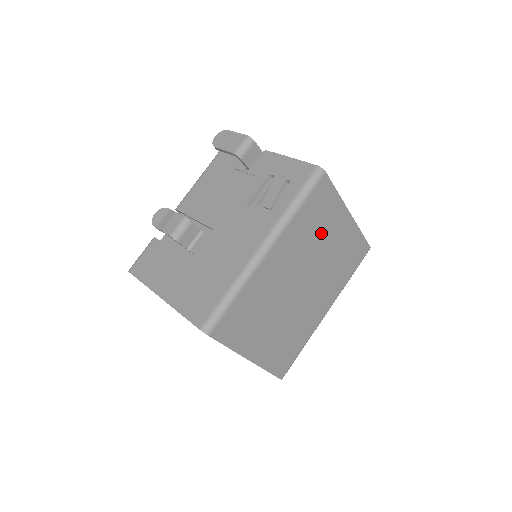
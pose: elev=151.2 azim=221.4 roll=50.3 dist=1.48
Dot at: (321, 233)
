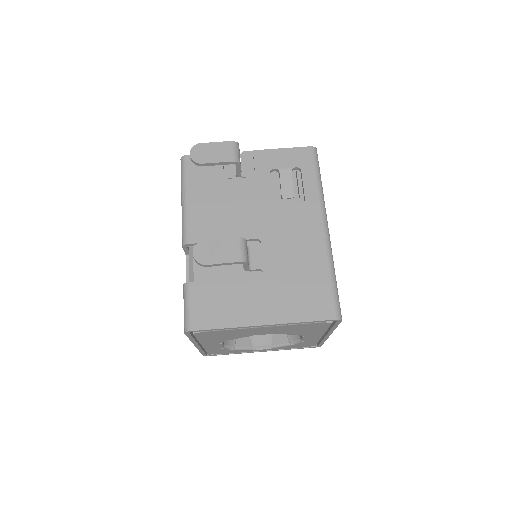
Dot at: occluded
